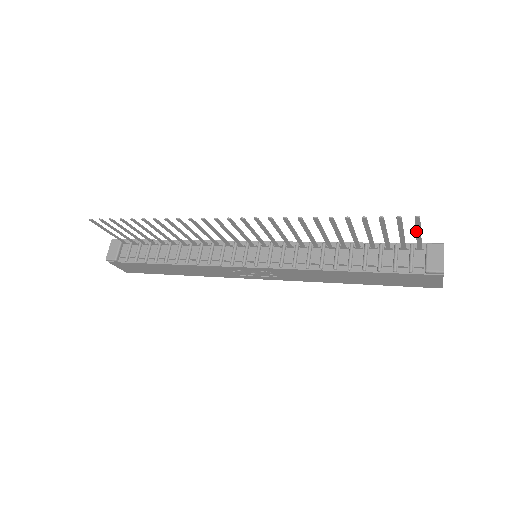
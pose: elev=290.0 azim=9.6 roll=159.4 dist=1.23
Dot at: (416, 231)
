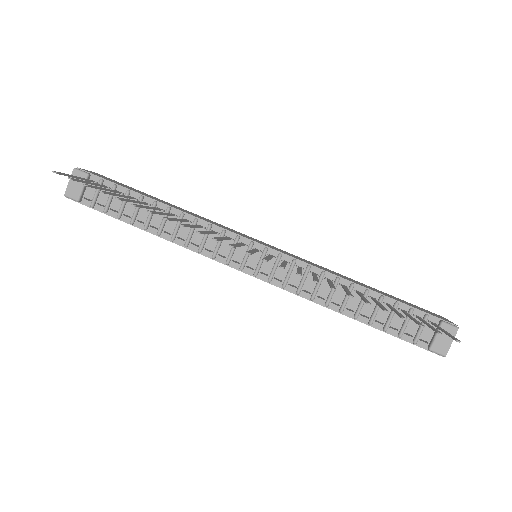
Dot at: (445, 333)
